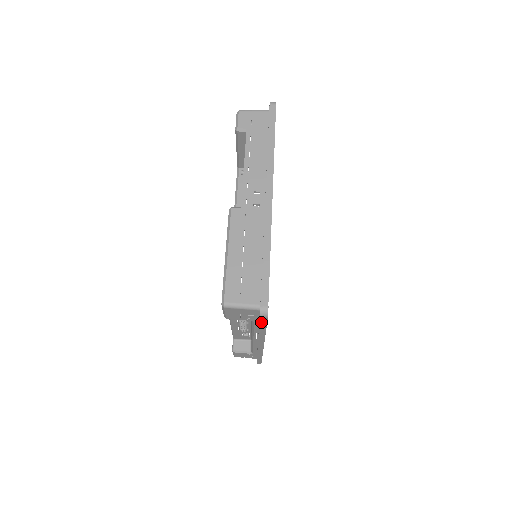
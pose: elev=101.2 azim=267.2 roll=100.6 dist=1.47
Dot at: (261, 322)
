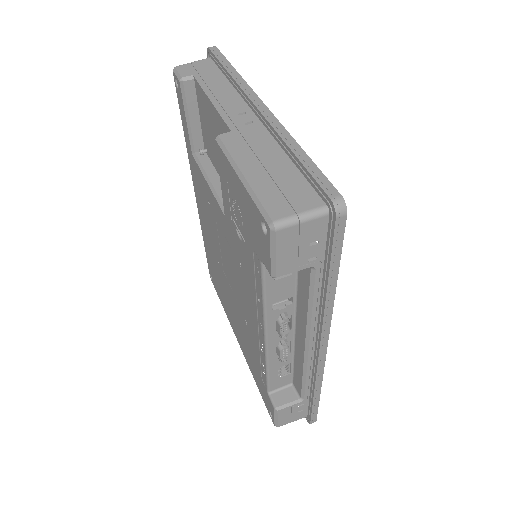
Dot at: (335, 241)
